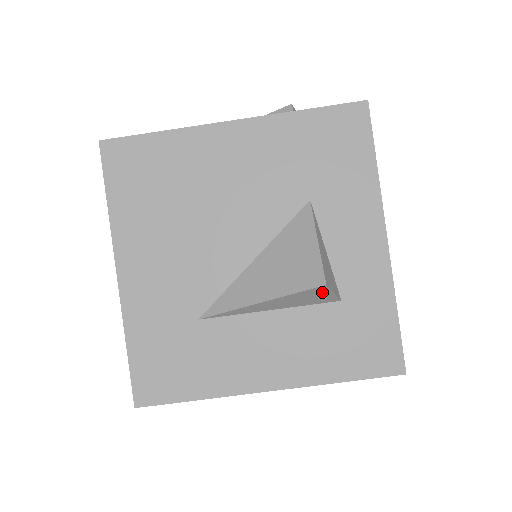
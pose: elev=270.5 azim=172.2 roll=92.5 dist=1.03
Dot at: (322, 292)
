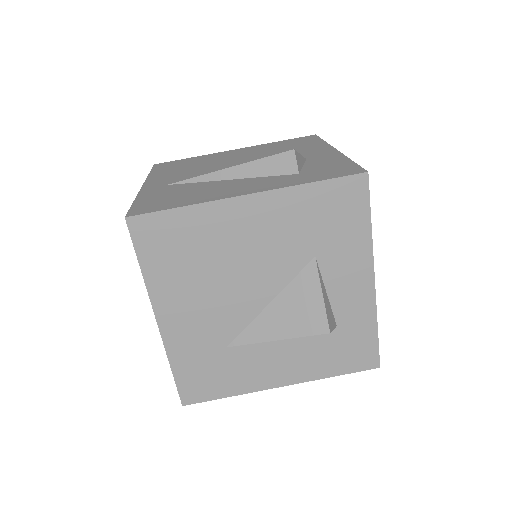
Dot at: occluded
